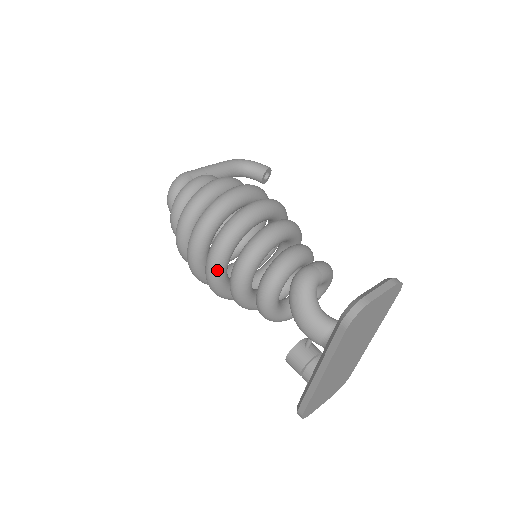
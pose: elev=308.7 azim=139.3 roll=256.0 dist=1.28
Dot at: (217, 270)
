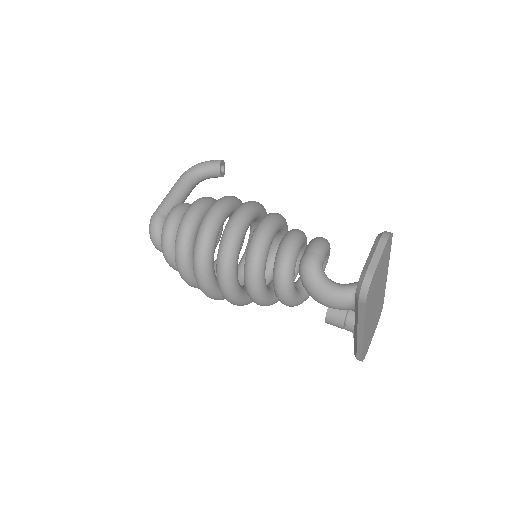
Dot at: (233, 293)
